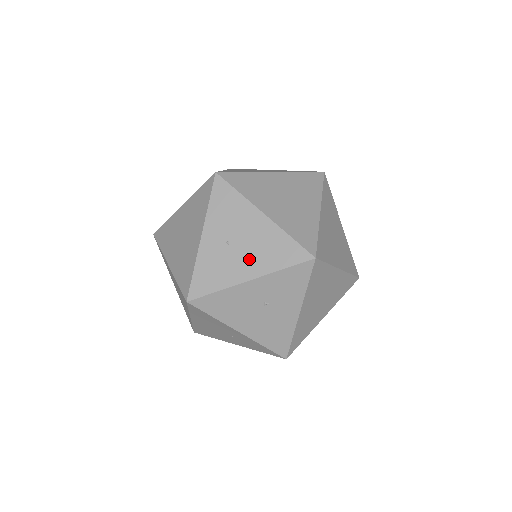
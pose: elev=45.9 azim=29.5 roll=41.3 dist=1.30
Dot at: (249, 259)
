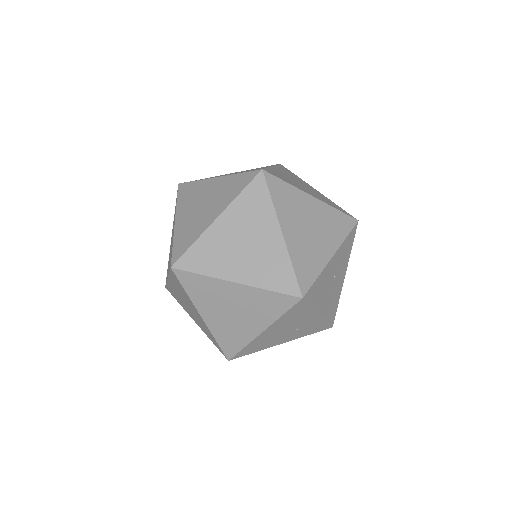
Dot at: (324, 238)
